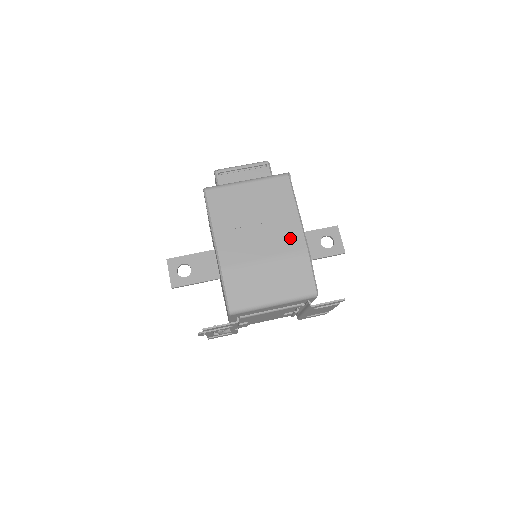
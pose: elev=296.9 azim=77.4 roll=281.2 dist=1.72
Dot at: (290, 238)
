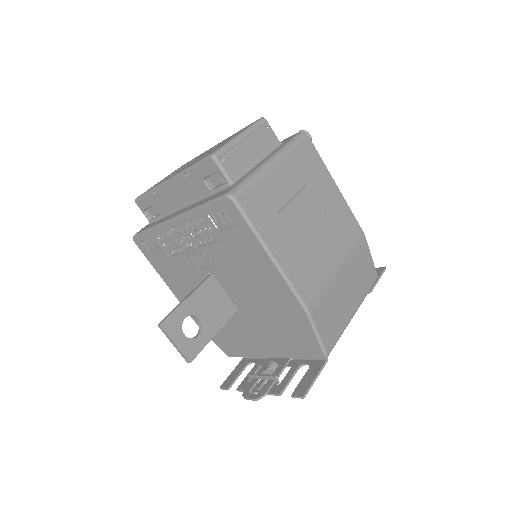
Dot at: (345, 225)
